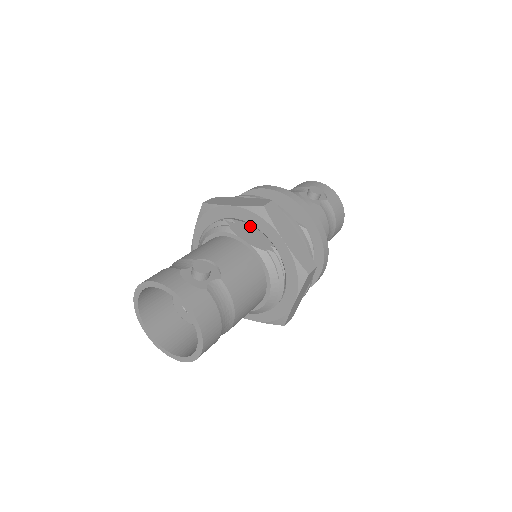
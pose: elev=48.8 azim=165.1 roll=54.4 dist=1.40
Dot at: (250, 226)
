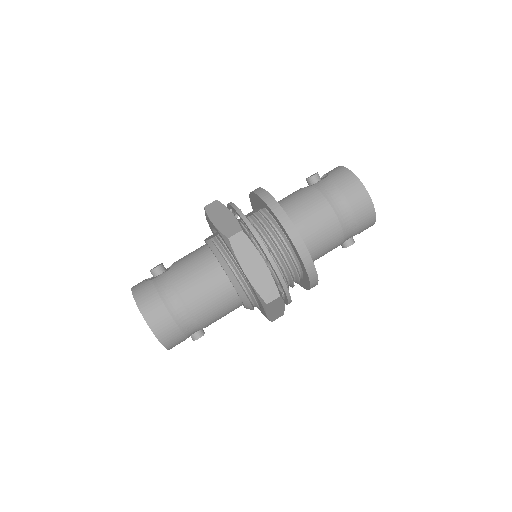
Dot at: occluded
